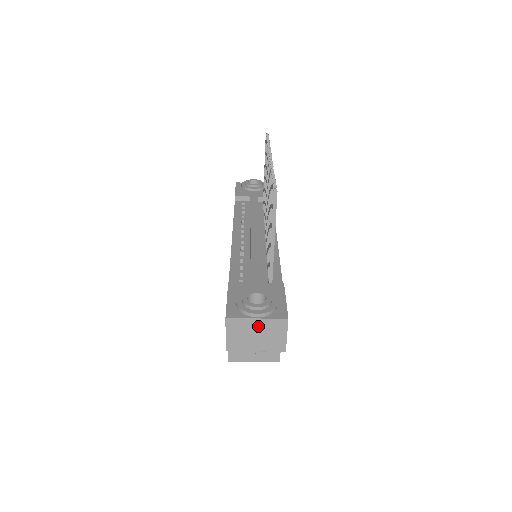
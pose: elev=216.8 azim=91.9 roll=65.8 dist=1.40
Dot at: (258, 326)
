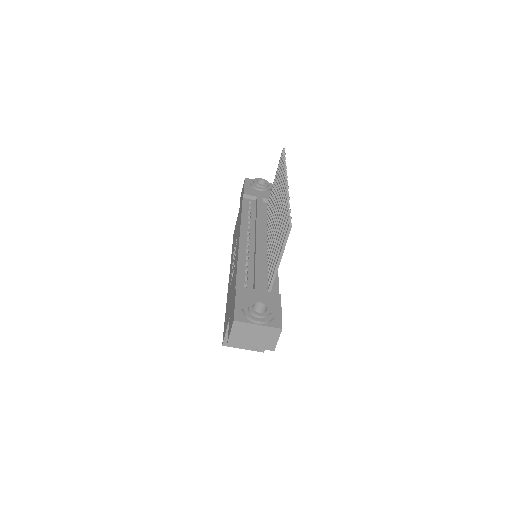
Dot at: (257, 330)
